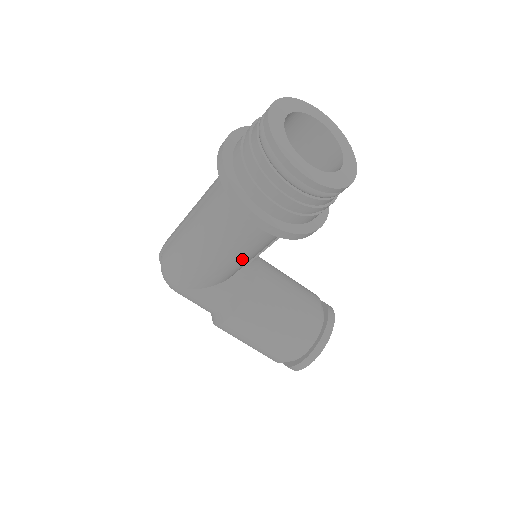
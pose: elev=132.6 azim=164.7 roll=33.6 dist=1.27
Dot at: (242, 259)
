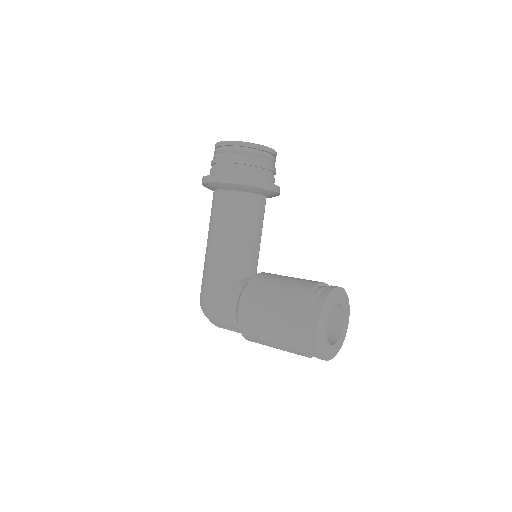
Dot at: (234, 240)
